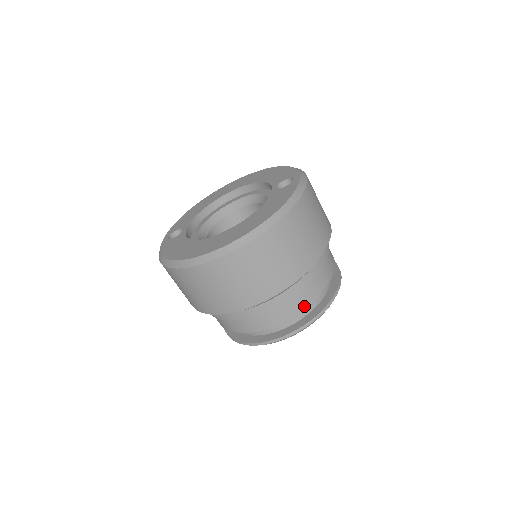
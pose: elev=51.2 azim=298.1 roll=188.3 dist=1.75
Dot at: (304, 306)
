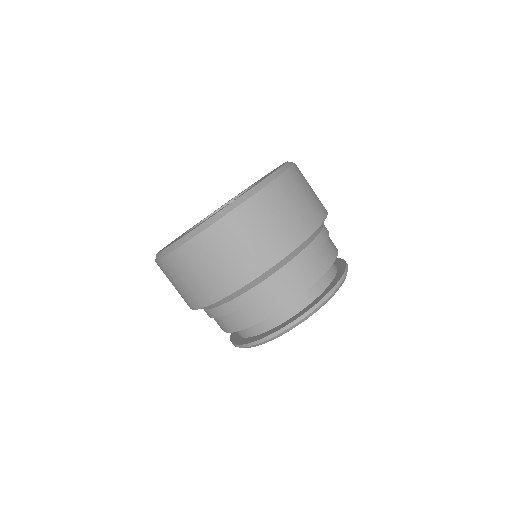
Dot at: (236, 328)
